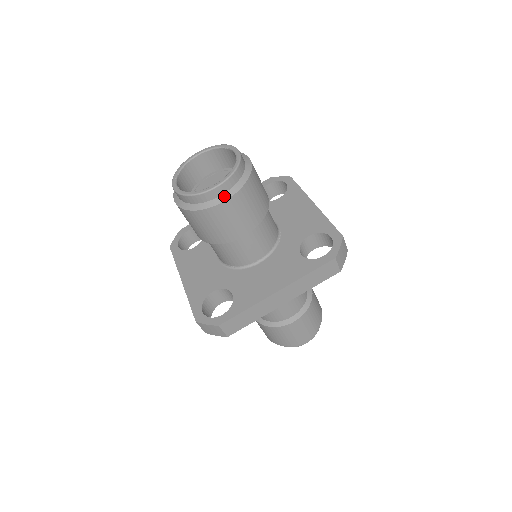
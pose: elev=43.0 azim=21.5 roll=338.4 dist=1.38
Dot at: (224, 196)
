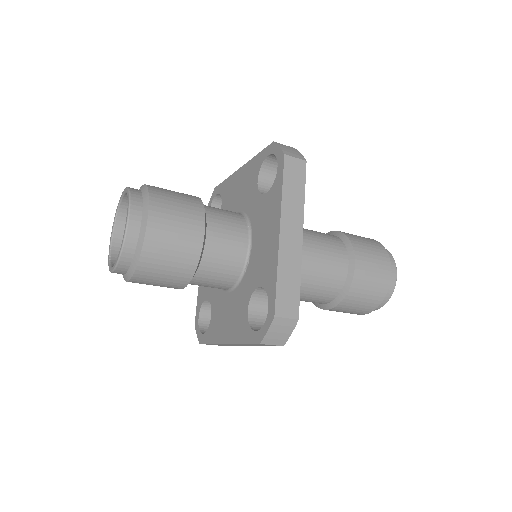
Dot at: (126, 276)
